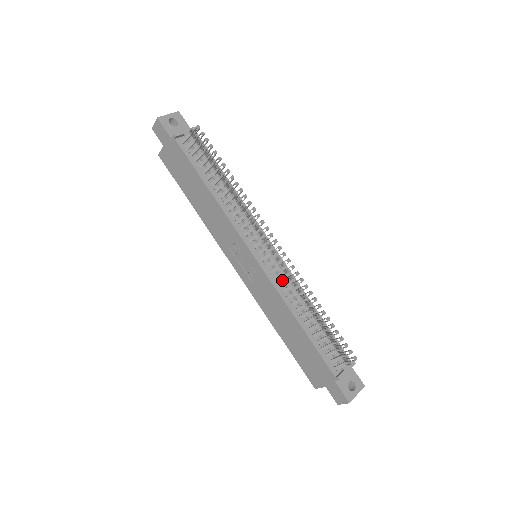
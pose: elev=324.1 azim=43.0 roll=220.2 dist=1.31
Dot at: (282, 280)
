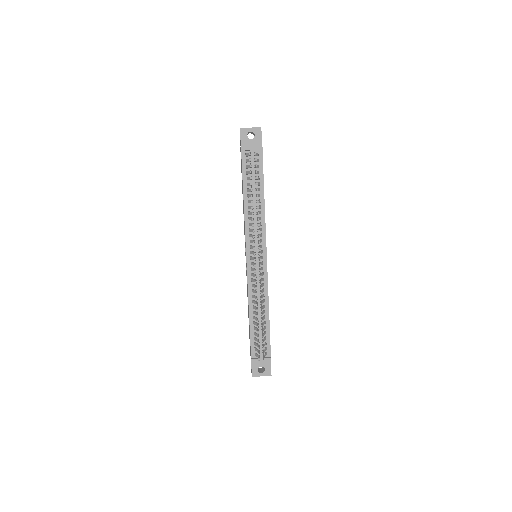
Dot at: occluded
